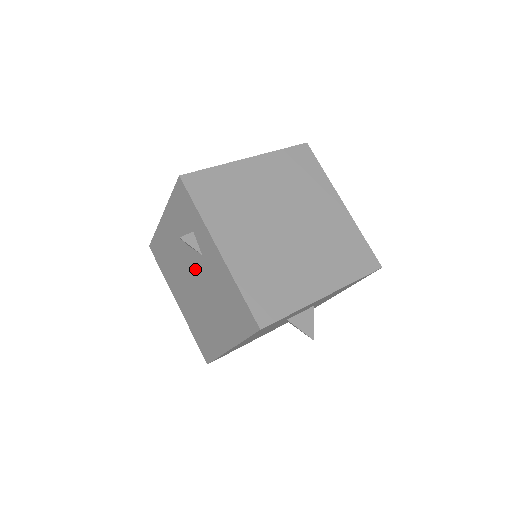
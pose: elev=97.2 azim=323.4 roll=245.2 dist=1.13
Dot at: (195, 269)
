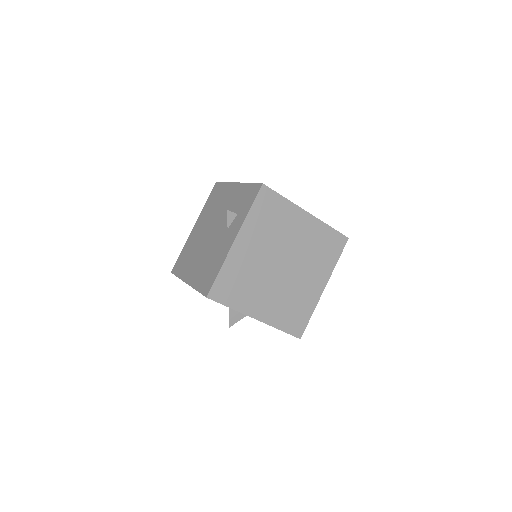
Dot at: (218, 229)
